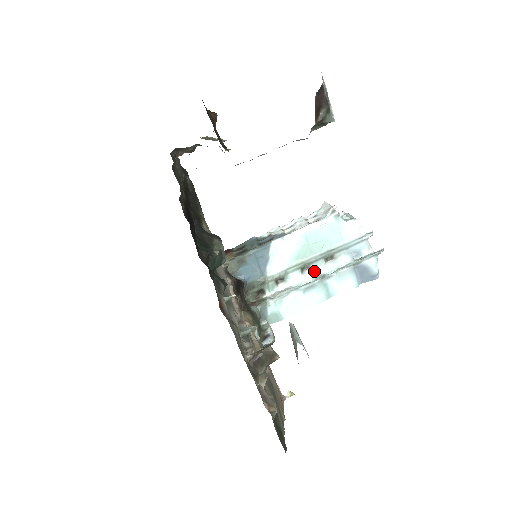
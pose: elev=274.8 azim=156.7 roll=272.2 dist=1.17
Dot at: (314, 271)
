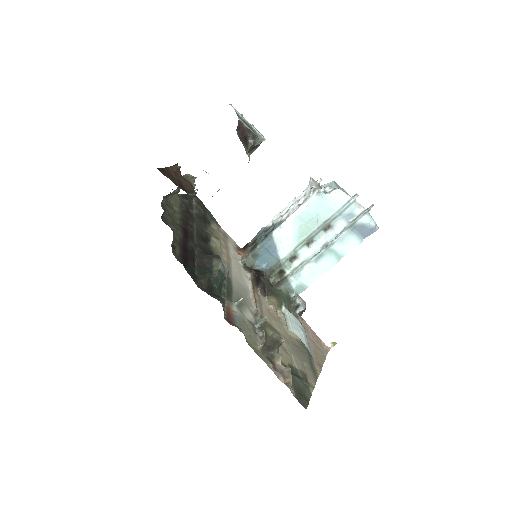
Dot at: (318, 242)
